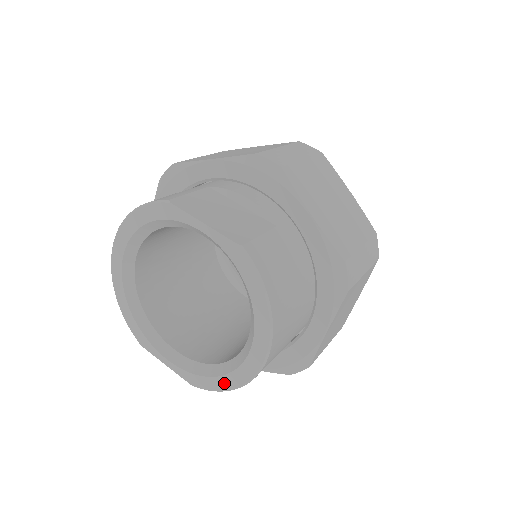
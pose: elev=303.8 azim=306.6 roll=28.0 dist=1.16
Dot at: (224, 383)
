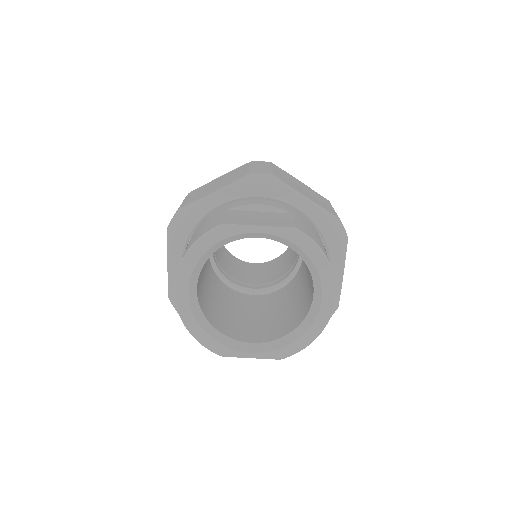
Dot at: (307, 339)
